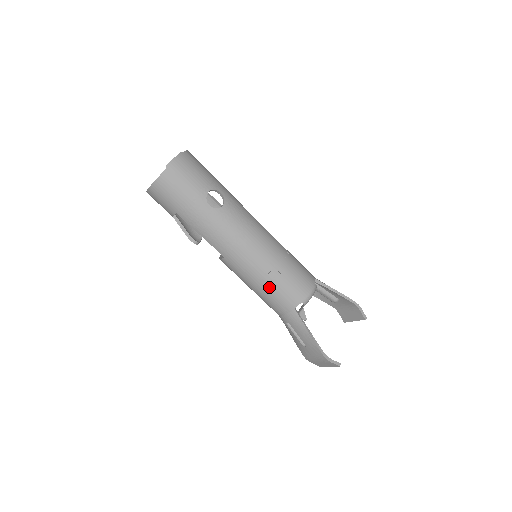
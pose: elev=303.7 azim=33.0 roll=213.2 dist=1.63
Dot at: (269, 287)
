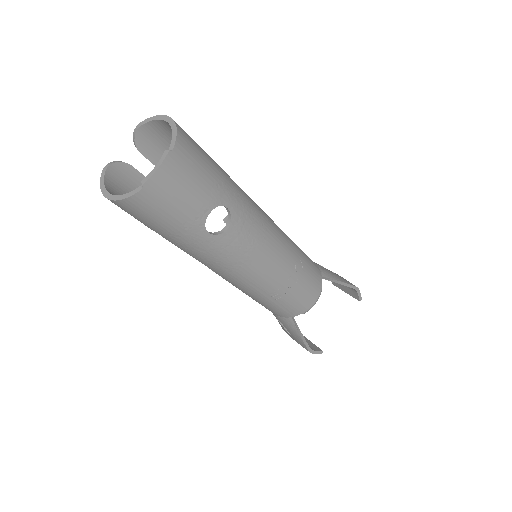
Dot at: (268, 302)
